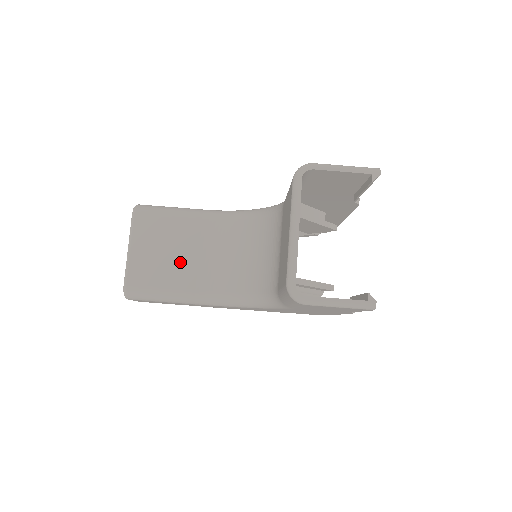
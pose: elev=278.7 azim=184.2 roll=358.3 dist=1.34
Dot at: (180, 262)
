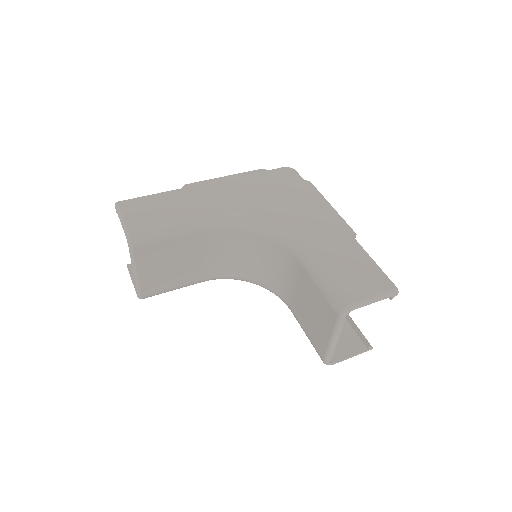
Dot at: (185, 268)
